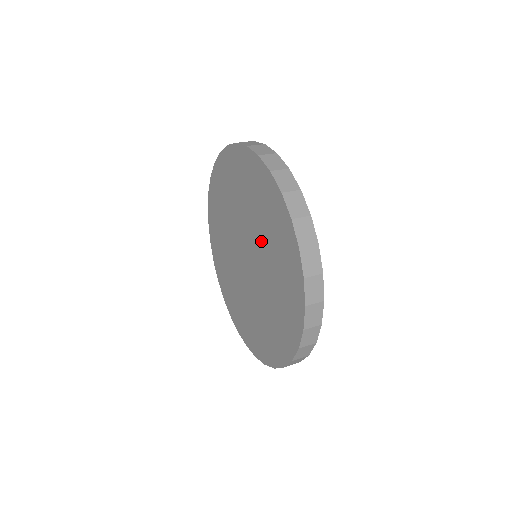
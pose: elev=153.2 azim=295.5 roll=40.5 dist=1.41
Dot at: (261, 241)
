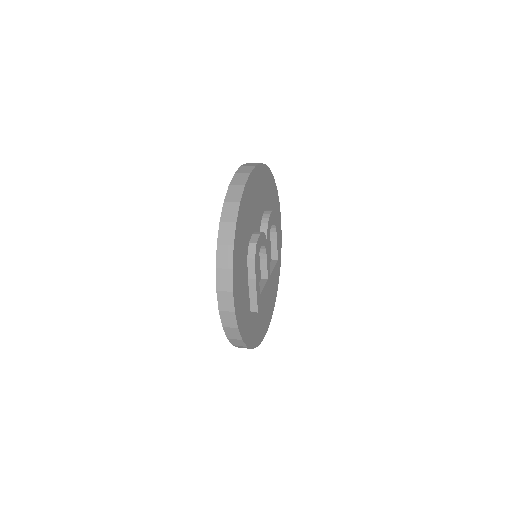
Dot at: occluded
